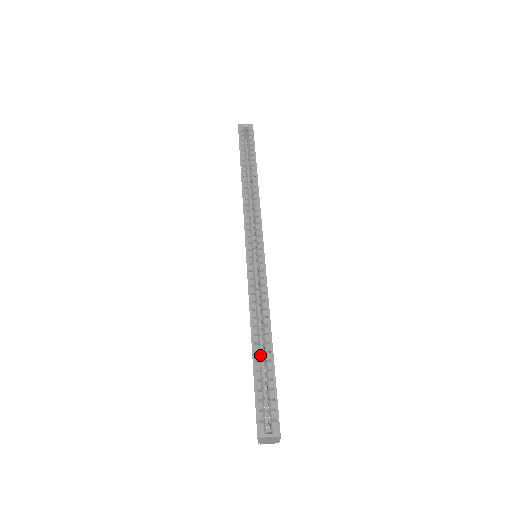
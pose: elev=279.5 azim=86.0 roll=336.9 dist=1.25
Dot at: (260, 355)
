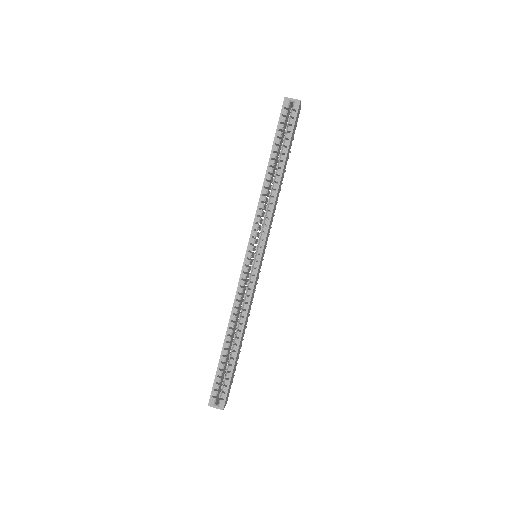
Dot at: (228, 351)
